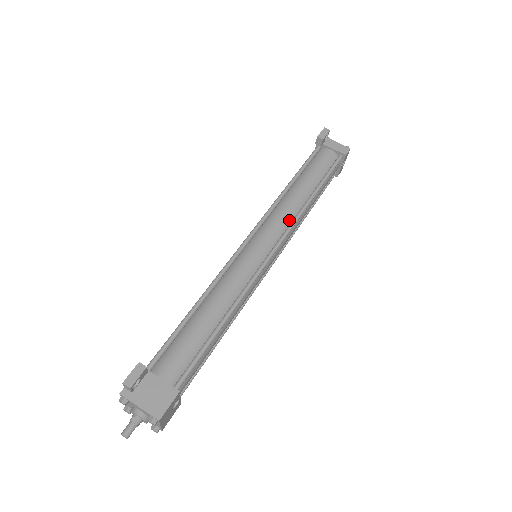
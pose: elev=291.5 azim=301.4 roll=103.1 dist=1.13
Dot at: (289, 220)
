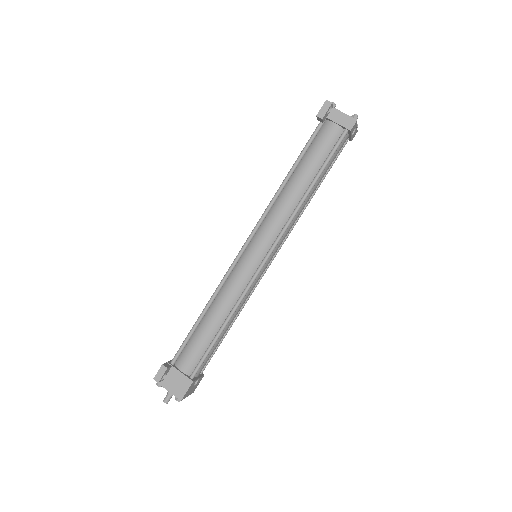
Dot at: (283, 222)
